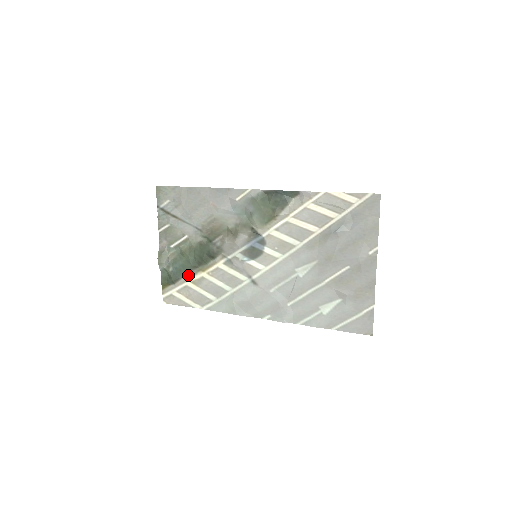
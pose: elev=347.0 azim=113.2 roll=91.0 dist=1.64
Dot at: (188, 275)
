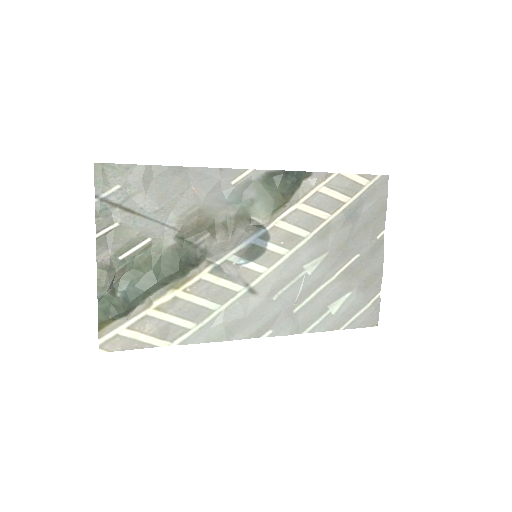
Dot at: (149, 299)
